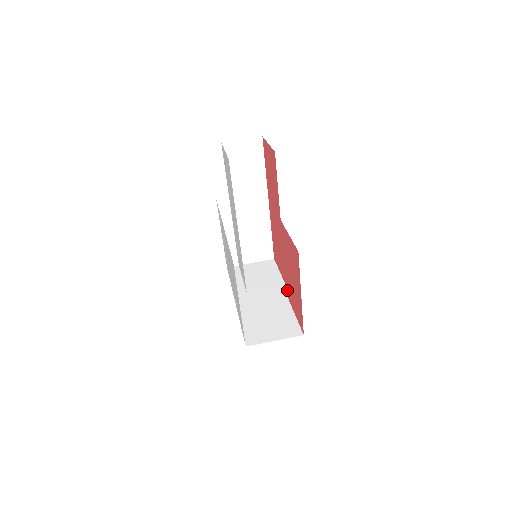
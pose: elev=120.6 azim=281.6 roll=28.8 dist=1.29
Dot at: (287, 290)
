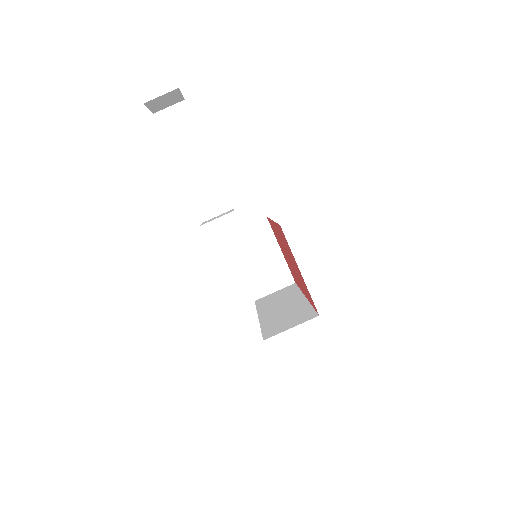
Dot at: (303, 290)
